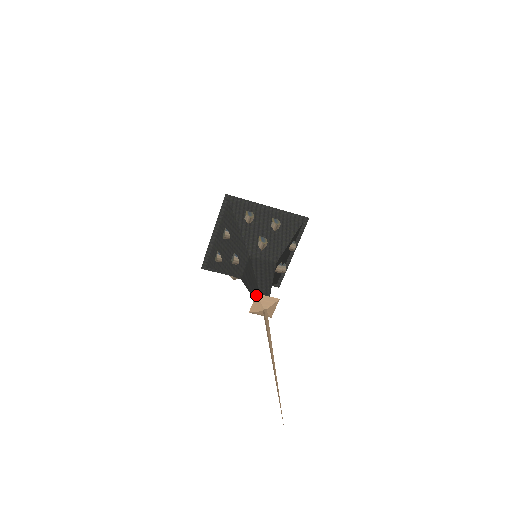
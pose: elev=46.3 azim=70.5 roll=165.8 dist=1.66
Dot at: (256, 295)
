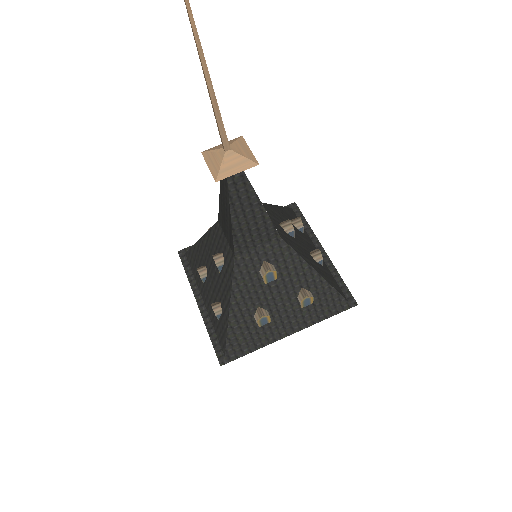
Dot at: (202, 154)
